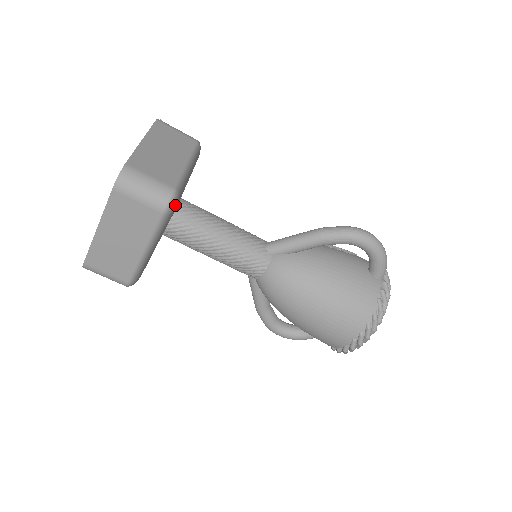
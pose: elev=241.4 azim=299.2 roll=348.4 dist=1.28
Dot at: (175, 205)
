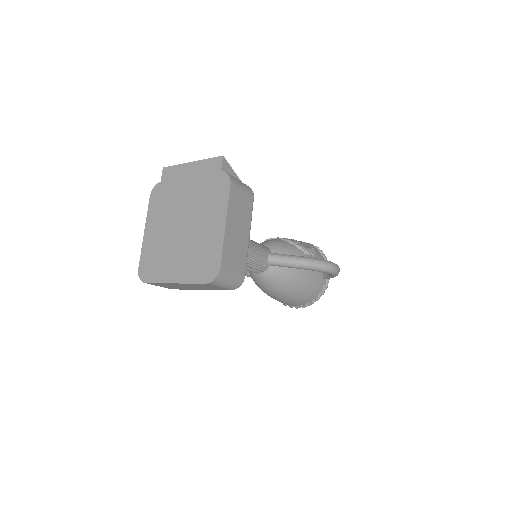
Dot at: occluded
